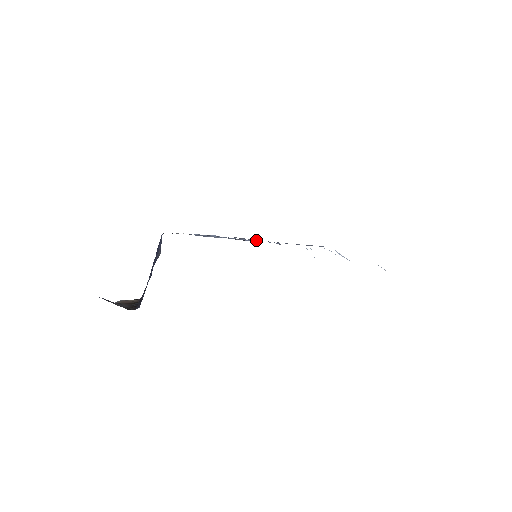
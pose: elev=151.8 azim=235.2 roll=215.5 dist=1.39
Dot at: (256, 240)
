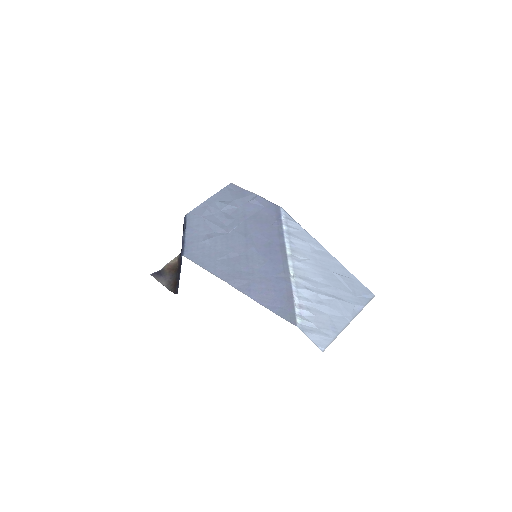
Dot at: (254, 250)
